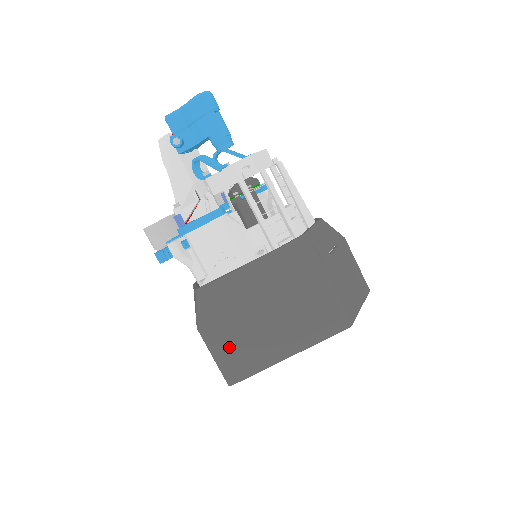
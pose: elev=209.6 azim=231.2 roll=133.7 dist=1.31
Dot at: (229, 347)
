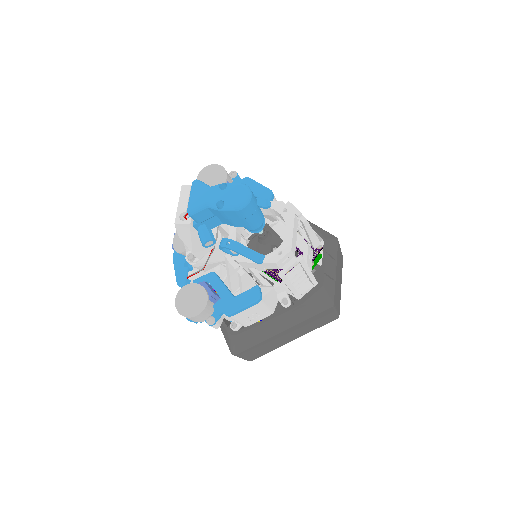
Dot at: (254, 353)
